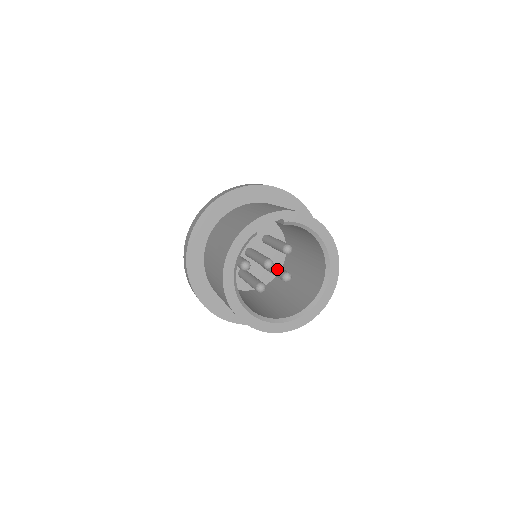
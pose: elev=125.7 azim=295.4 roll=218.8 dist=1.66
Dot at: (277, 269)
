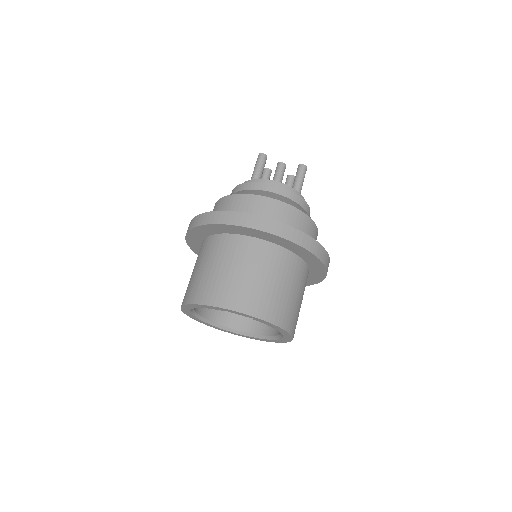
Dot at: occluded
